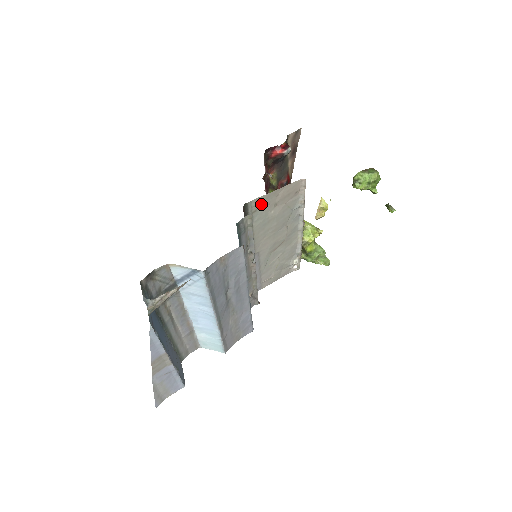
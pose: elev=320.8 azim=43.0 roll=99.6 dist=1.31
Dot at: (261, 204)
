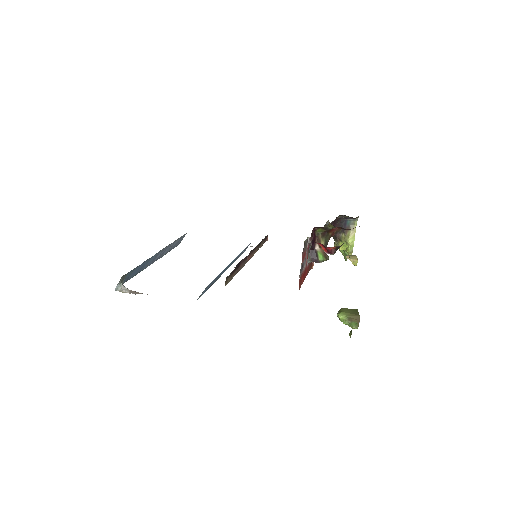
Dot at: occluded
